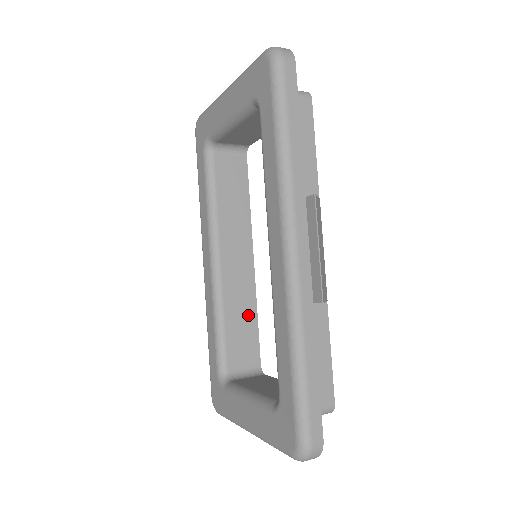
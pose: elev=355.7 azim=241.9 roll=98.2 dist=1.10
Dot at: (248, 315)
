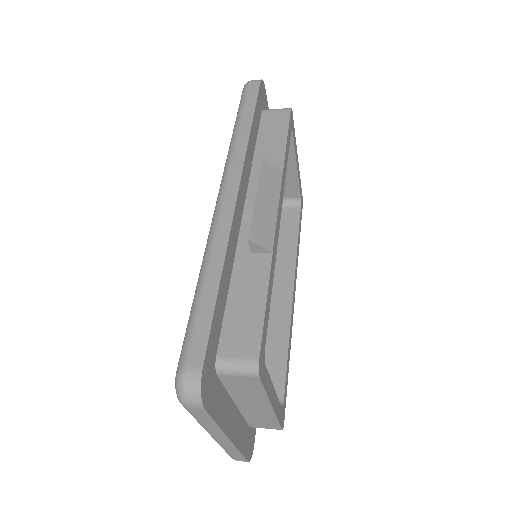
Dot at: (277, 343)
